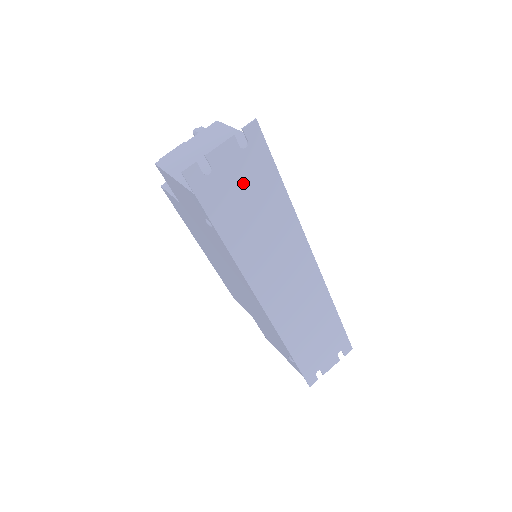
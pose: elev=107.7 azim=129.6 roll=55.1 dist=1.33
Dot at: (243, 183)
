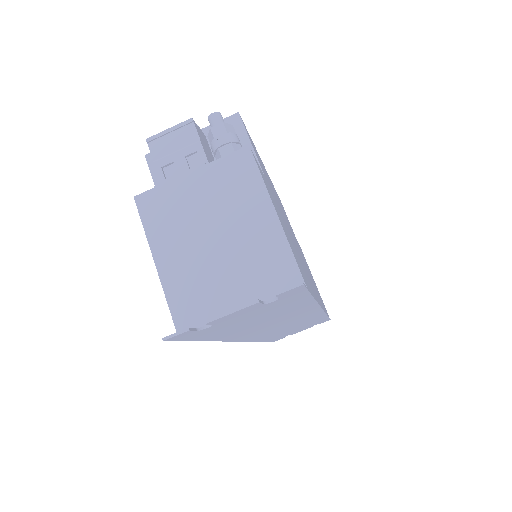
Dot at: (255, 315)
